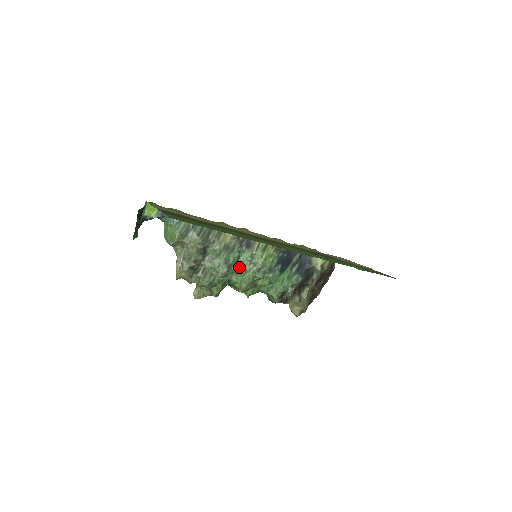
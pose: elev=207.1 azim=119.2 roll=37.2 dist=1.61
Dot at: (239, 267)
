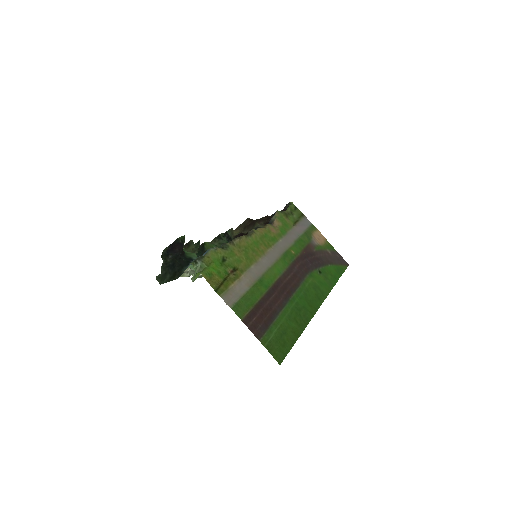
Dot at: occluded
